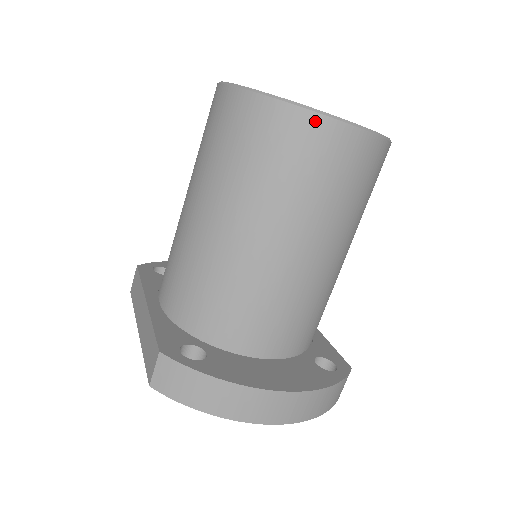
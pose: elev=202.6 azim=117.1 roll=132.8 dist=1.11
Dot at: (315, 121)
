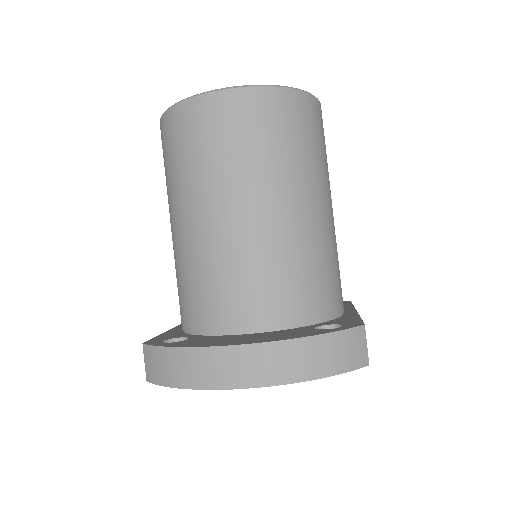
Dot at: (194, 104)
